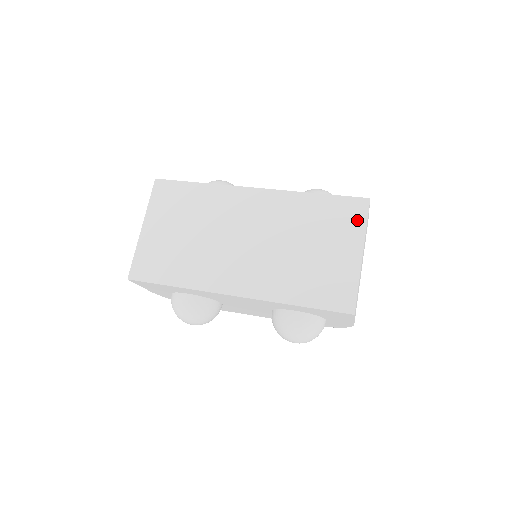
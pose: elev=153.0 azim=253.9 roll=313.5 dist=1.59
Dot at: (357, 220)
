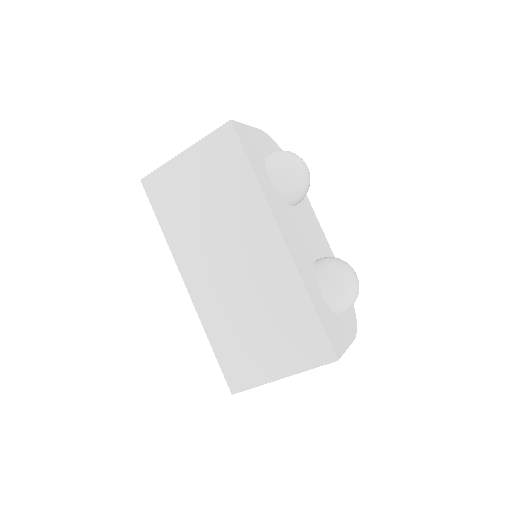
Dot at: (309, 358)
